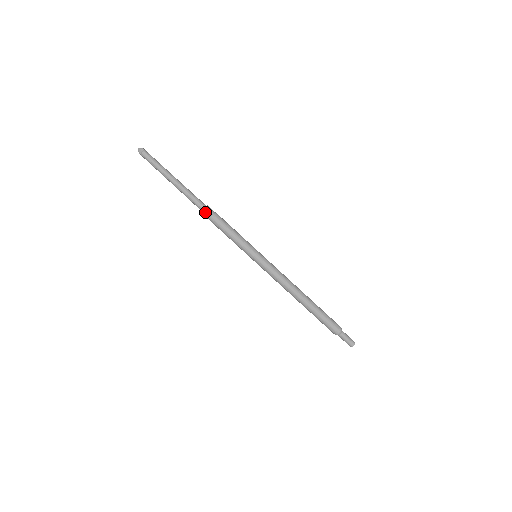
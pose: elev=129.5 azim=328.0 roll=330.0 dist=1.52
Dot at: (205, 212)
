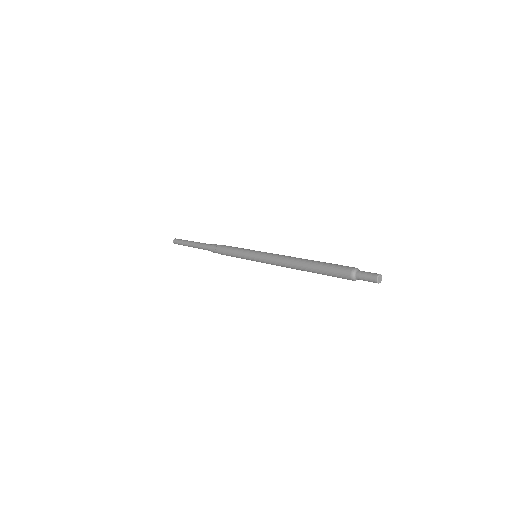
Dot at: (212, 248)
